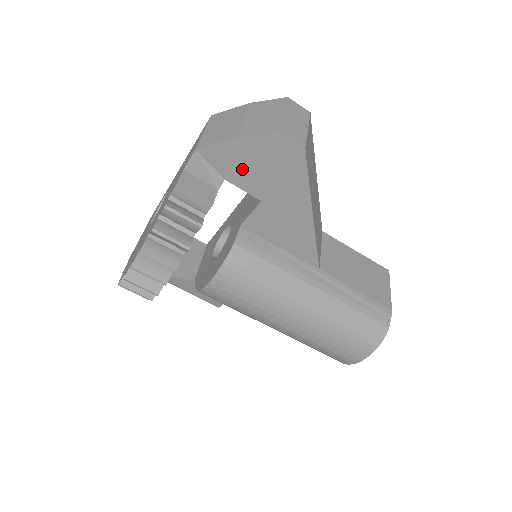
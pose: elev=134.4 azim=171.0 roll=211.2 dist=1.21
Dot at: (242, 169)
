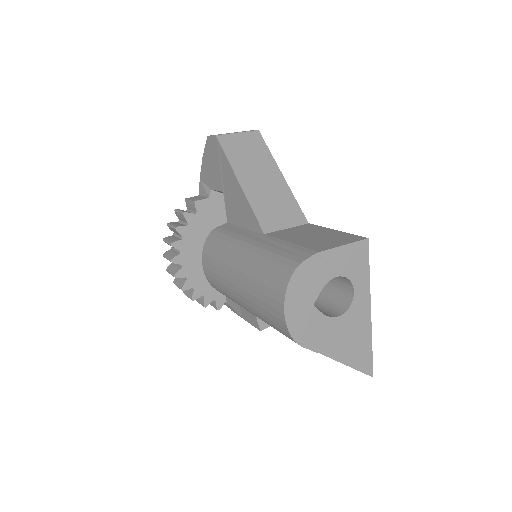
Dot at: (211, 175)
